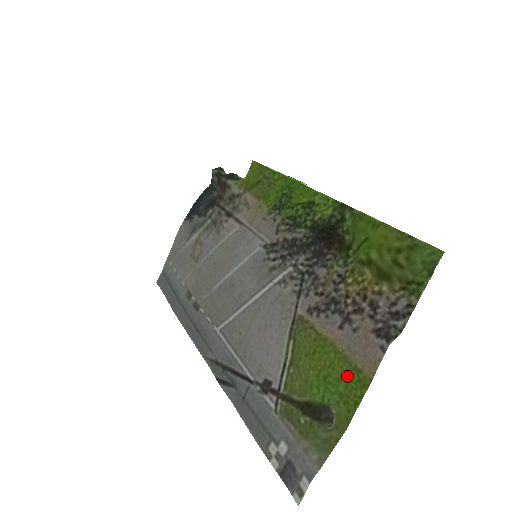
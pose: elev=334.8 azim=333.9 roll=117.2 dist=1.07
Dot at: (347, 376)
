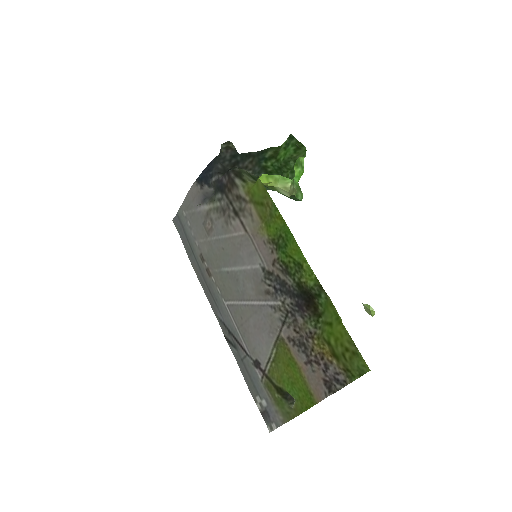
Dot at: (304, 392)
